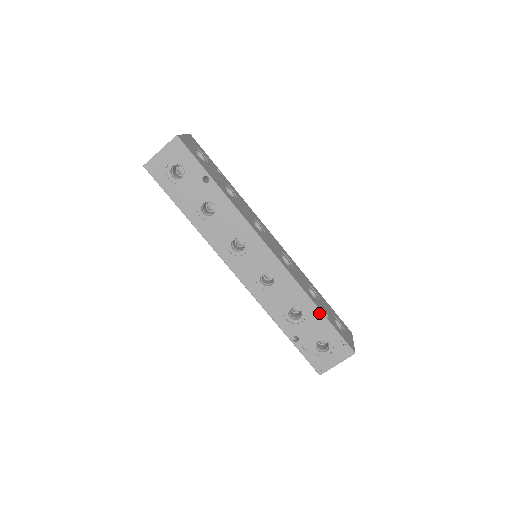
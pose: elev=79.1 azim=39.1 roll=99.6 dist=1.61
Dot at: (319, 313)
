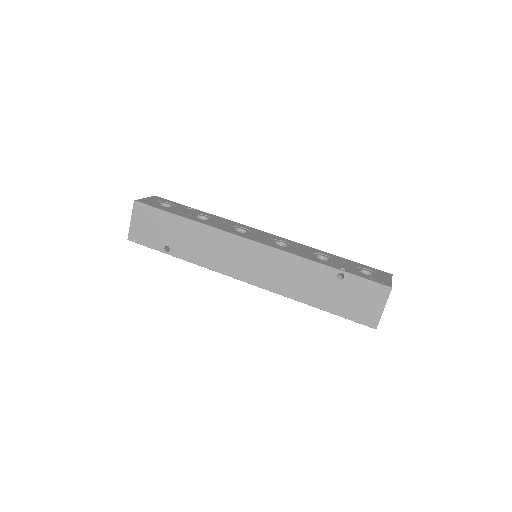
Dot at: (338, 257)
